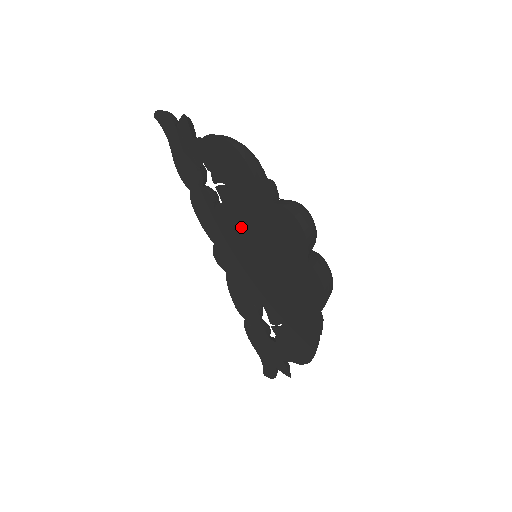
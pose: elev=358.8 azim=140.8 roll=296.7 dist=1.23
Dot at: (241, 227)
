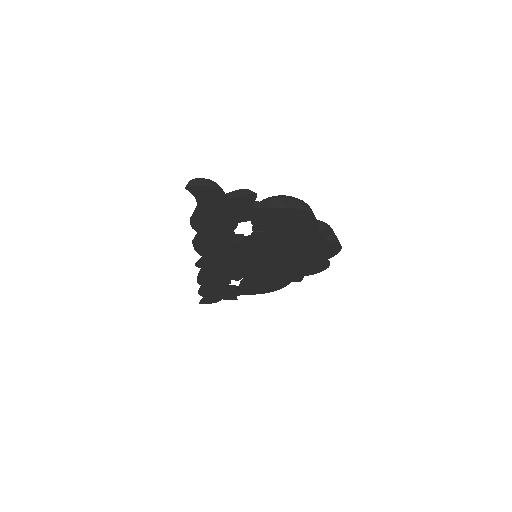
Dot at: (264, 250)
